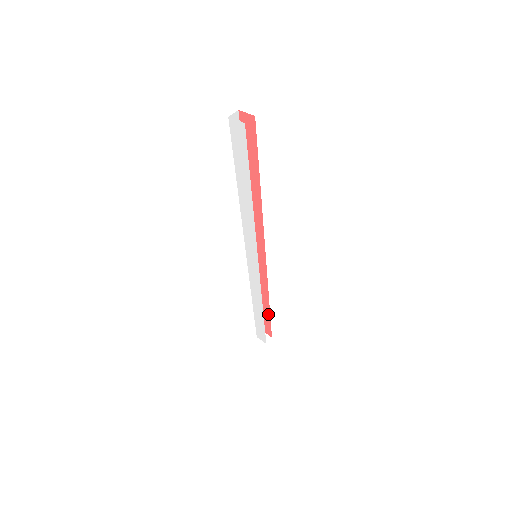
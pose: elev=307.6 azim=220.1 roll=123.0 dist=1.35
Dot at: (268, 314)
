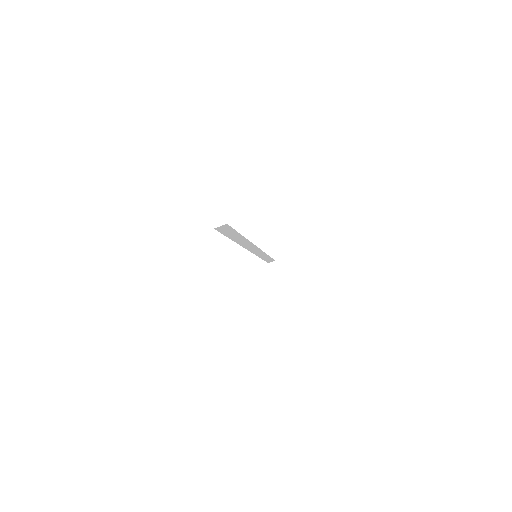
Dot at: occluded
